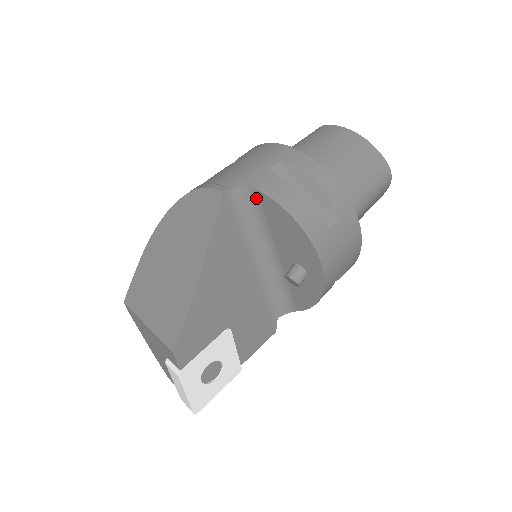
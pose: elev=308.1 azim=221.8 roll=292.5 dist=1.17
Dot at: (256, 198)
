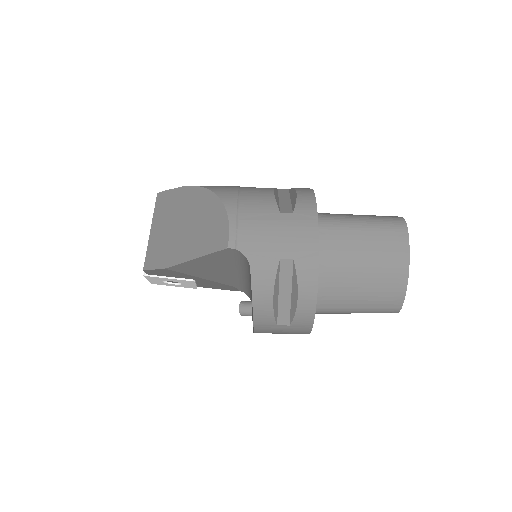
Dot at: (249, 267)
